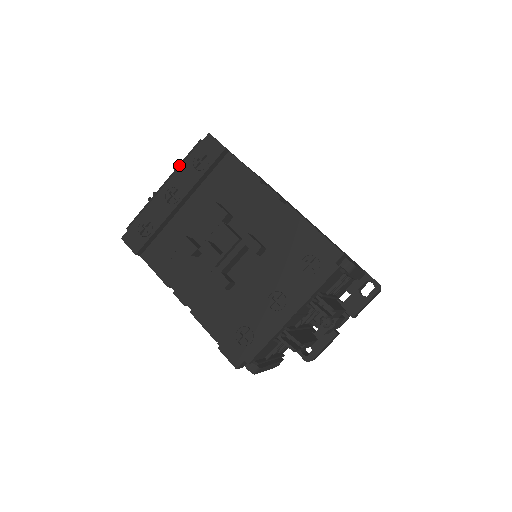
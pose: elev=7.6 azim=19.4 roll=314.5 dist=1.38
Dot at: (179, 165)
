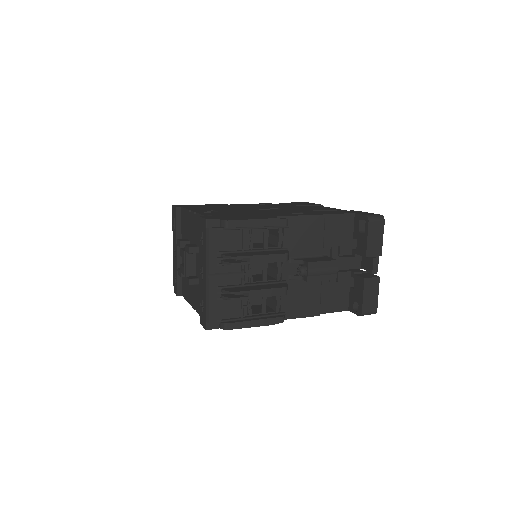
Dot at: occluded
